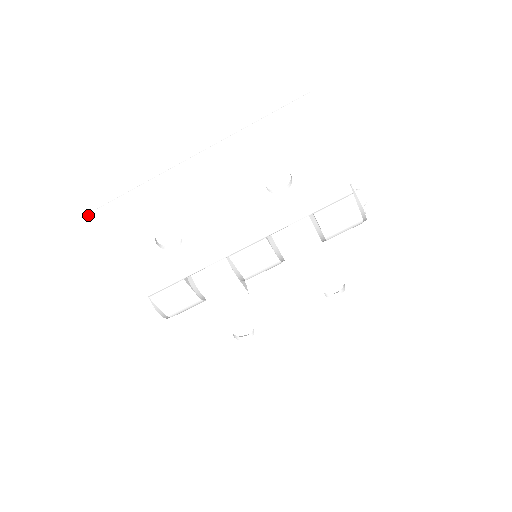
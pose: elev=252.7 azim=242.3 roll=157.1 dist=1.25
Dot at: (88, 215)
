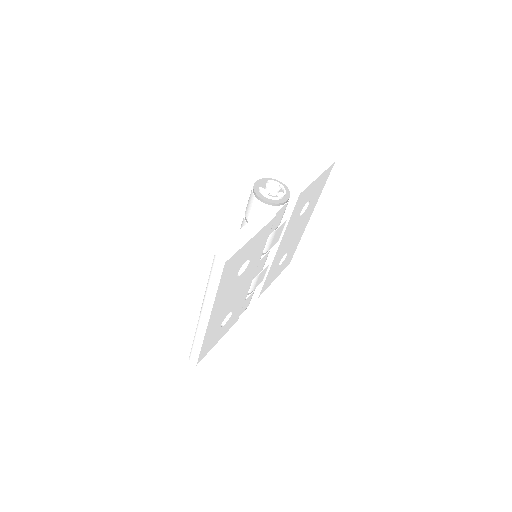
Dot at: (193, 359)
